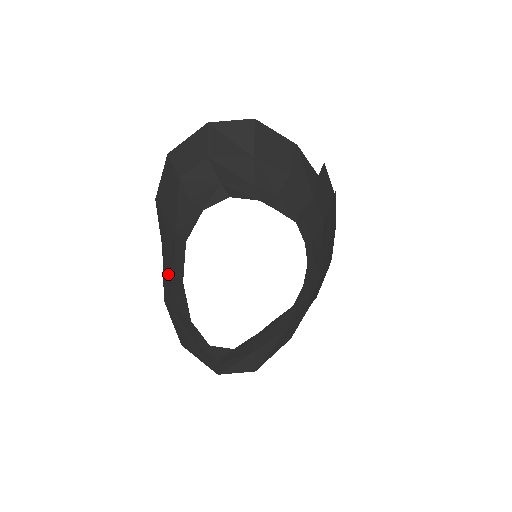
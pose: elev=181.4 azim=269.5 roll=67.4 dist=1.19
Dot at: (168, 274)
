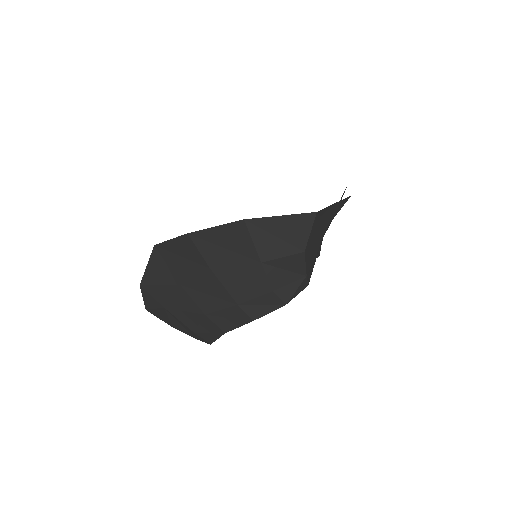
Dot at: (183, 298)
